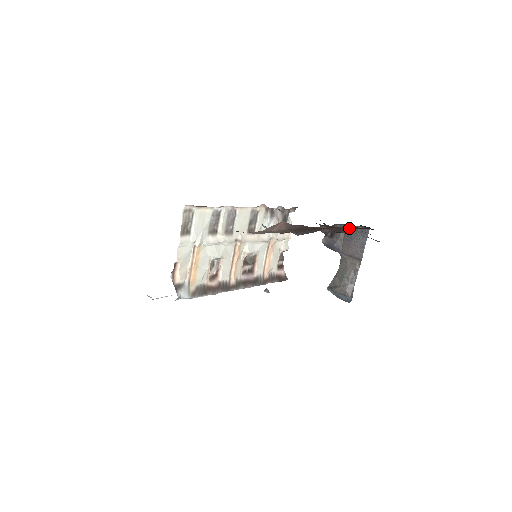
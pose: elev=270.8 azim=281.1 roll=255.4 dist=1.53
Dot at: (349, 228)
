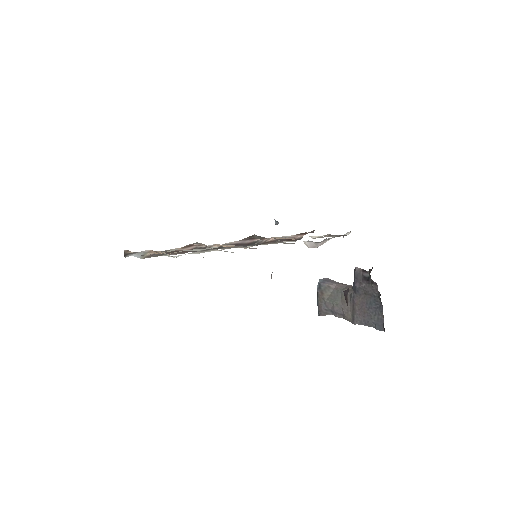
Dot at: occluded
